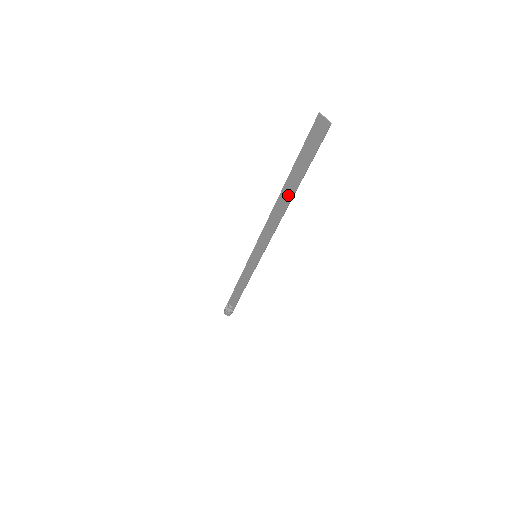
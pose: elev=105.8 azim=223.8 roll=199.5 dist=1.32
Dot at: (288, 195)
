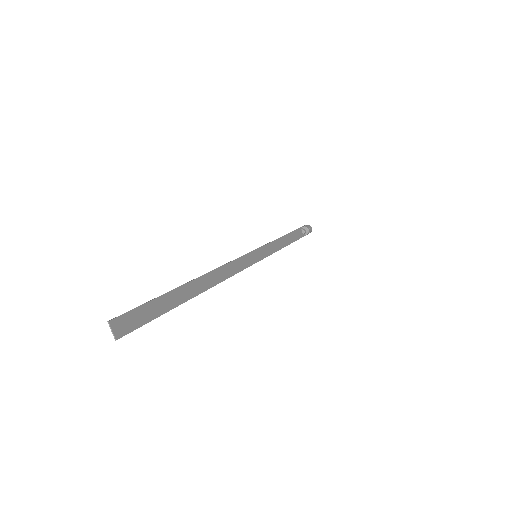
Dot at: (194, 290)
